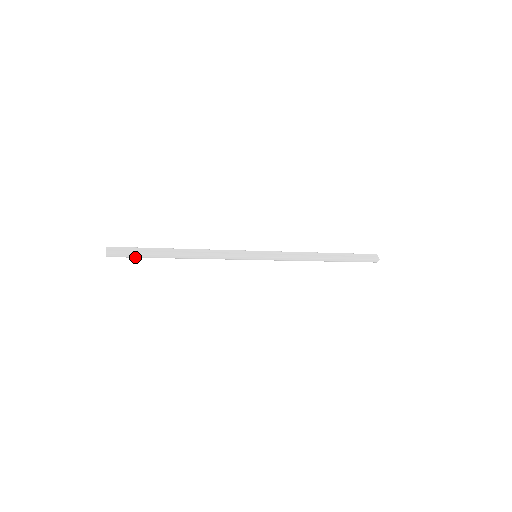
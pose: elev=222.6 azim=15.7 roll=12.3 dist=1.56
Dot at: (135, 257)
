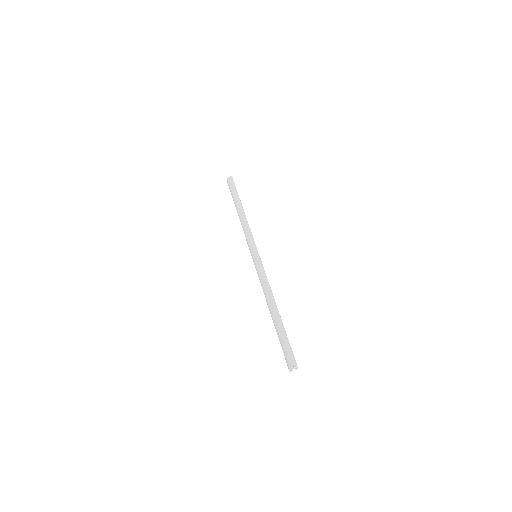
Dot at: (232, 189)
